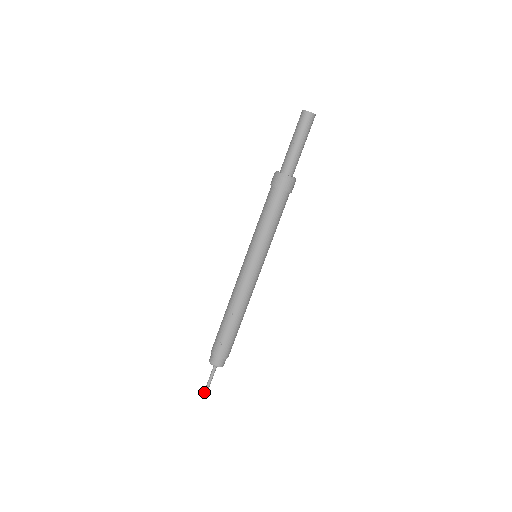
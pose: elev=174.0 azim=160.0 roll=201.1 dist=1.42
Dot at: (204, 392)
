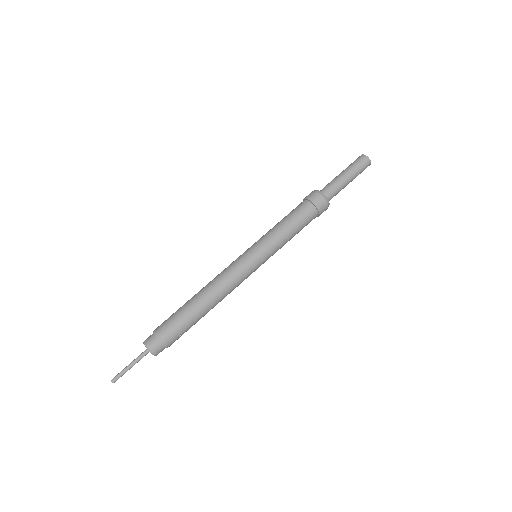
Dot at: (116, 380)
